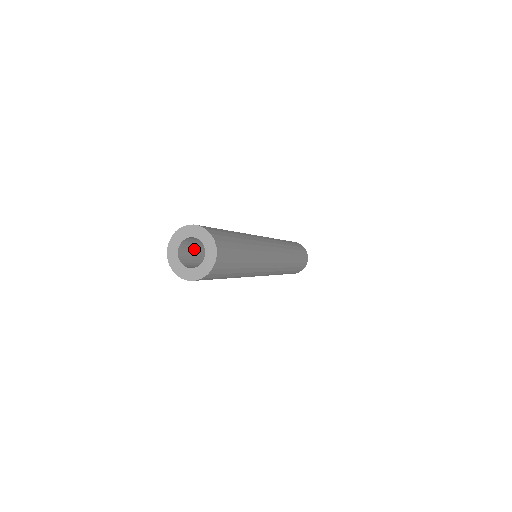
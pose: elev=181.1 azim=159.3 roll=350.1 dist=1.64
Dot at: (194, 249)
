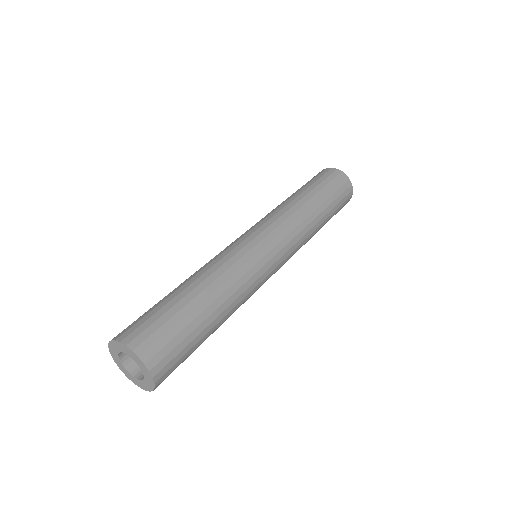
Dot at: occluded
